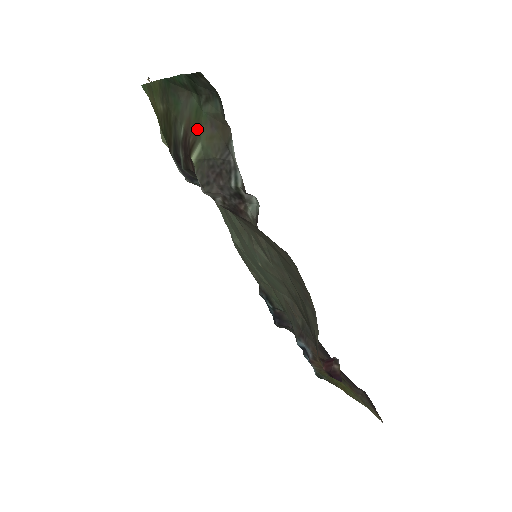
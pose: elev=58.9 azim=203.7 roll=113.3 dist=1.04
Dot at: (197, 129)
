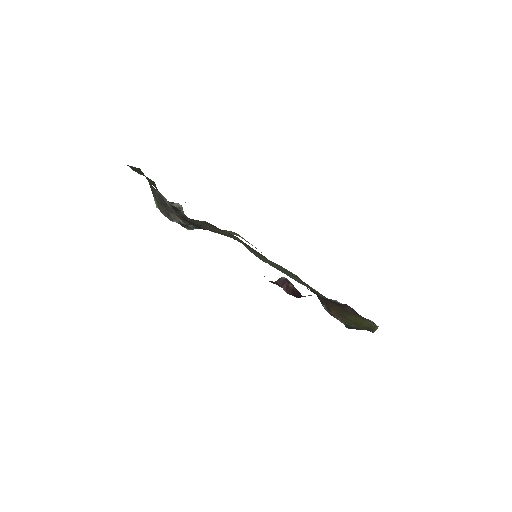
Dot at: (152, 193)
